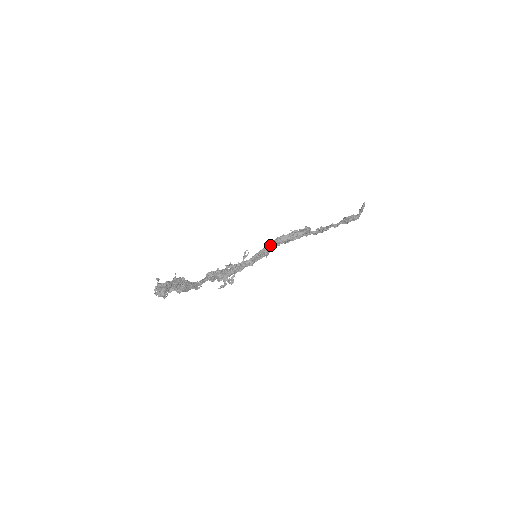
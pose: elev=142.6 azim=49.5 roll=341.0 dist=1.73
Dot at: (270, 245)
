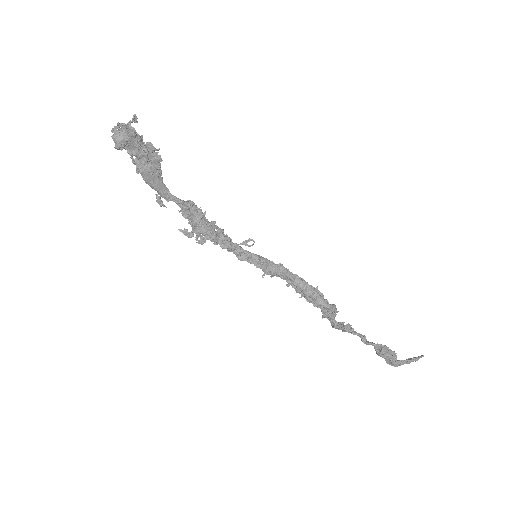
Dot at: (282, 268)
